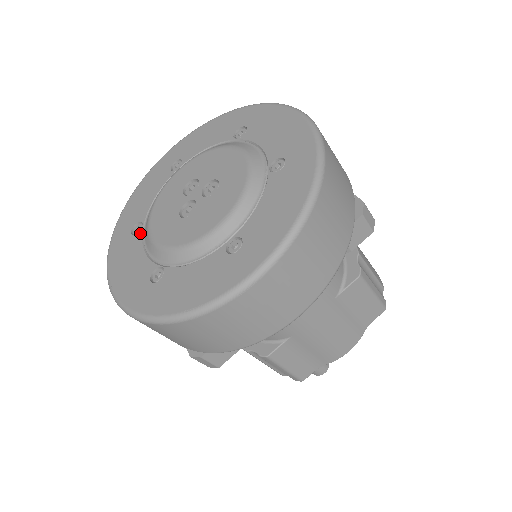
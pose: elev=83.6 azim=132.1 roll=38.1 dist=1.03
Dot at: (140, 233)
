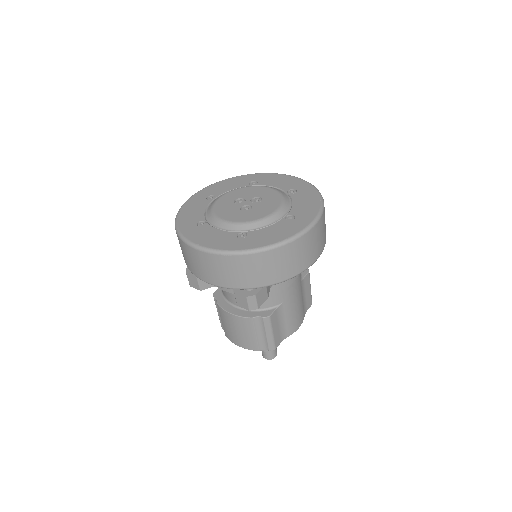
Dot at: (207, 224)
